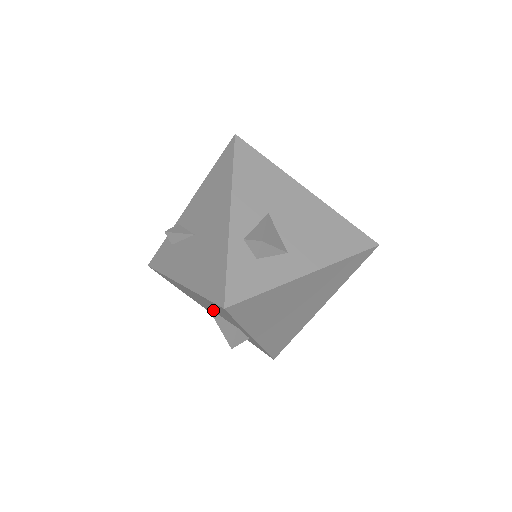
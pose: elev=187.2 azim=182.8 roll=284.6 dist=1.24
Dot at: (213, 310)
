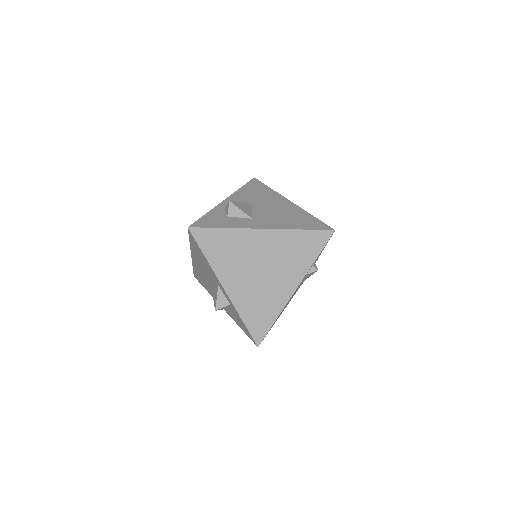
Dot at: (209, 279)
